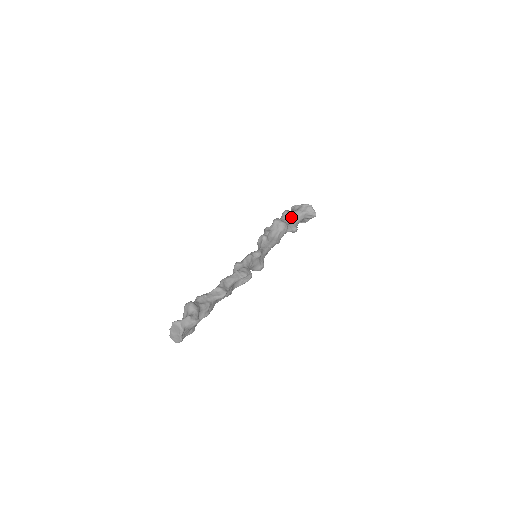
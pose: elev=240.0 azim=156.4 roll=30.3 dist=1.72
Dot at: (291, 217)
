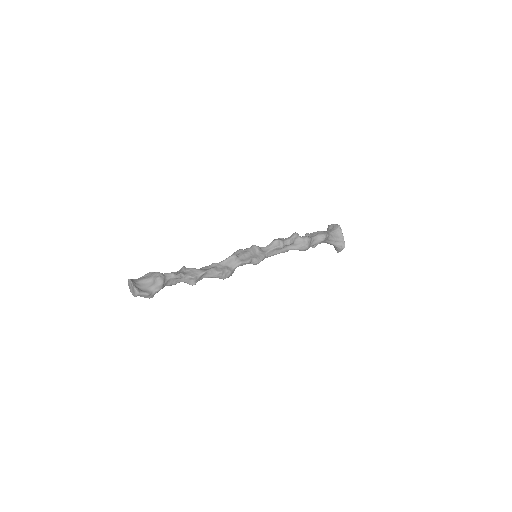
Dot at: occluded
